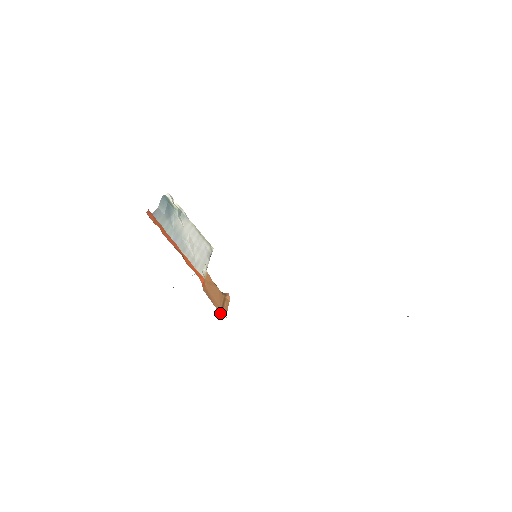
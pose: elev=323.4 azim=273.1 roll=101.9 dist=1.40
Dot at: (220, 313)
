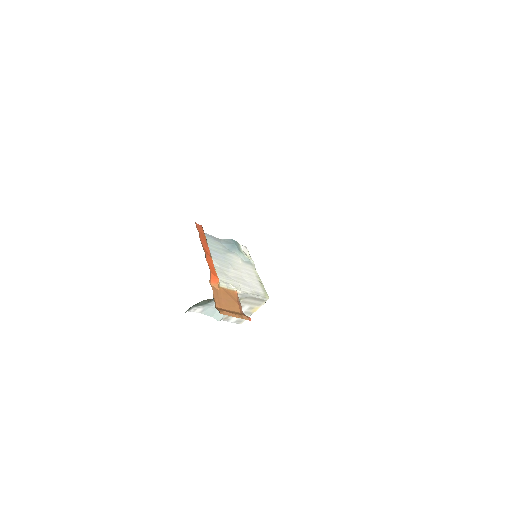
Dot at: (217, 308)
